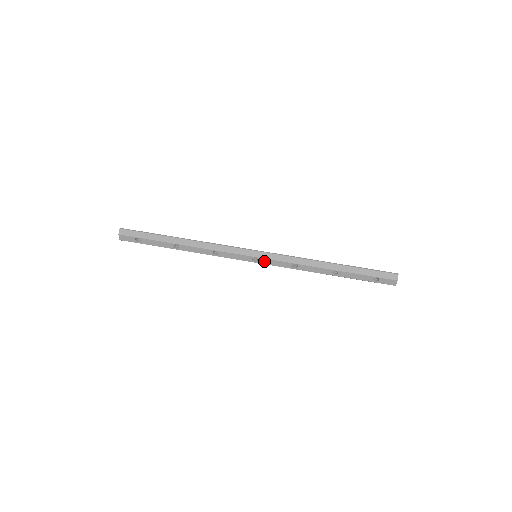
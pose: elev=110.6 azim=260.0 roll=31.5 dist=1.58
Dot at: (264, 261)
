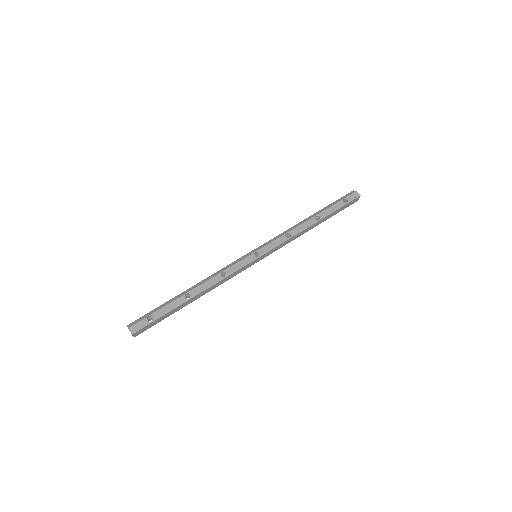
Dot at: (264, 250)
